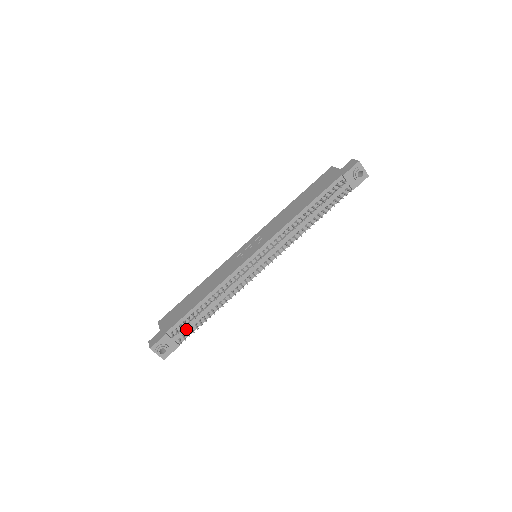
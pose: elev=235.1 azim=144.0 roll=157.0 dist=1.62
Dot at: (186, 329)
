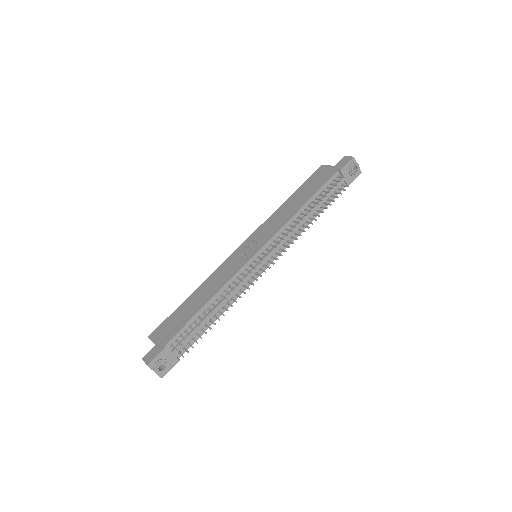
Dot at: (187, 340)
